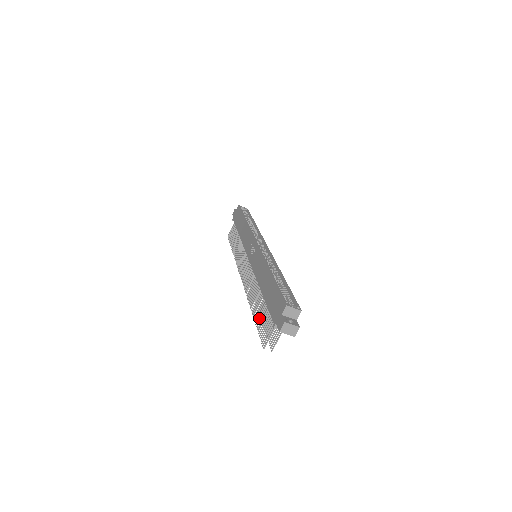
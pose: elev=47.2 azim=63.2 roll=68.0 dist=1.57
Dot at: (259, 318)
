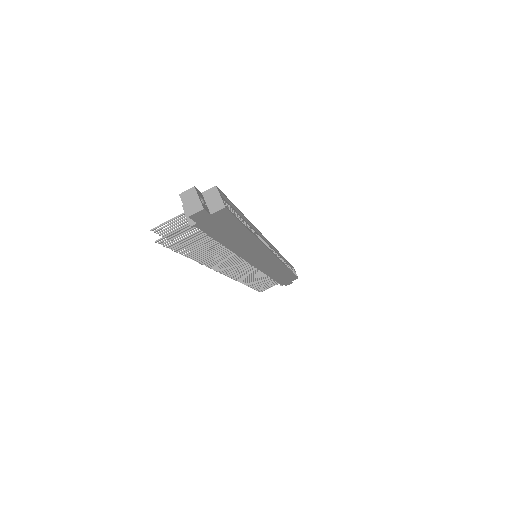
Dot at: occluded
